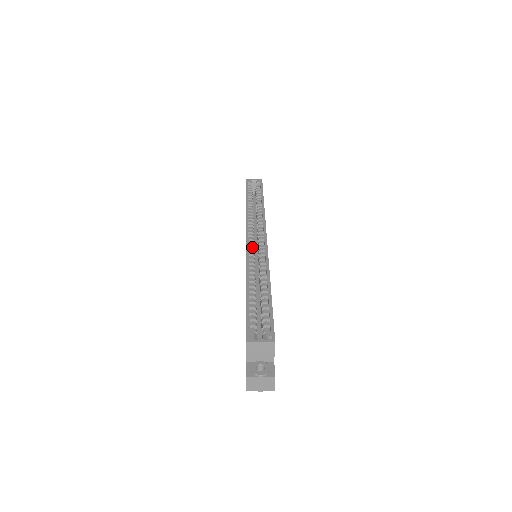
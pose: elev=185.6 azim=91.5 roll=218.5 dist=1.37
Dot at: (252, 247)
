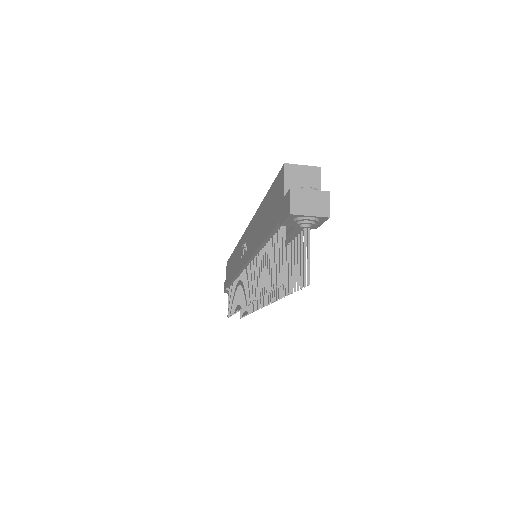
Dot at: occluded
